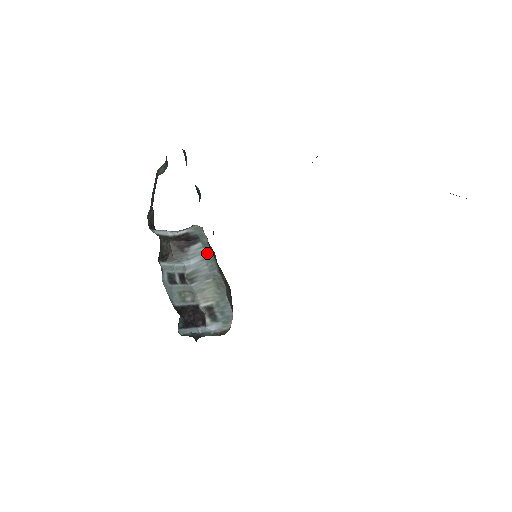
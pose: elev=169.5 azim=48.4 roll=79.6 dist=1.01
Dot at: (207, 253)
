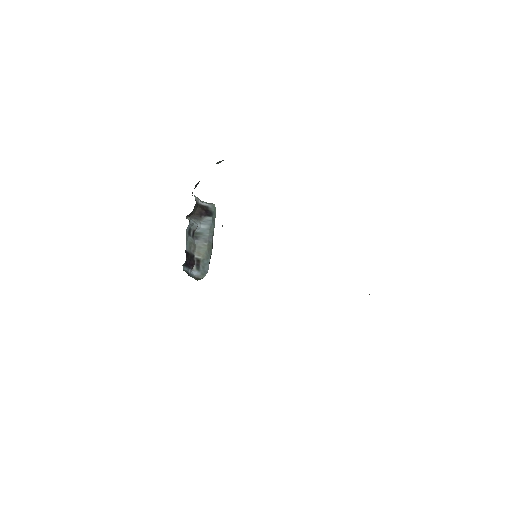
Dot at: (212, 226)
